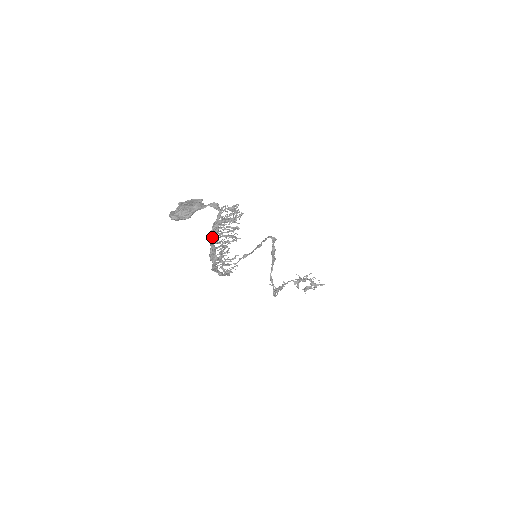
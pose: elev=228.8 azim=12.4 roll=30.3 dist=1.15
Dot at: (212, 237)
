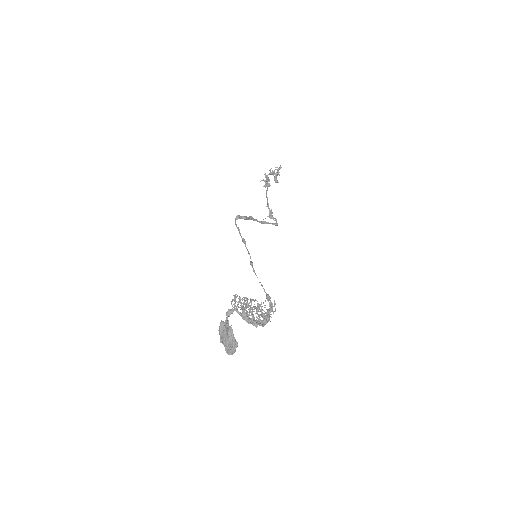
Dot at: (253, 324)
